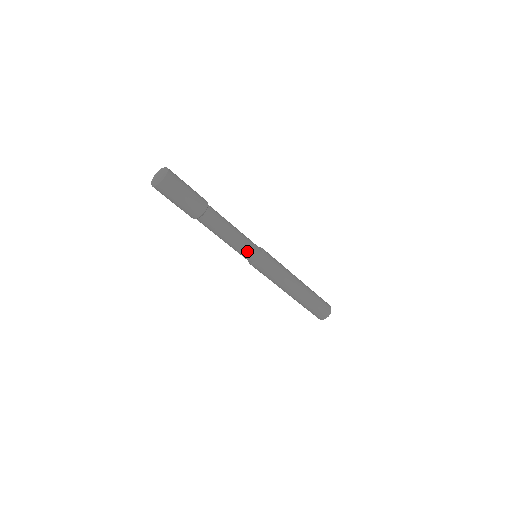
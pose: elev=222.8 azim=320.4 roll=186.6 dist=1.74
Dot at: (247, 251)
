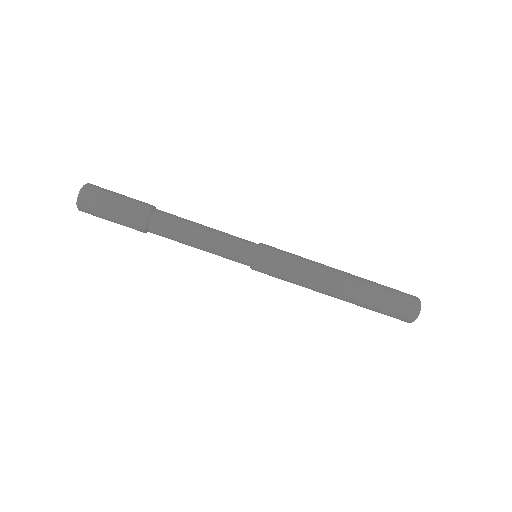
Dot at: (236, 241)
